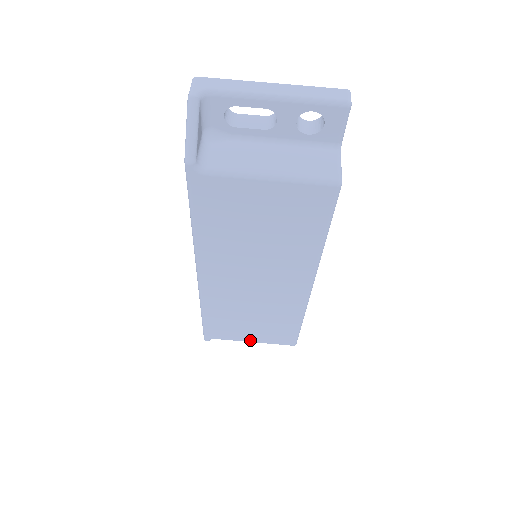
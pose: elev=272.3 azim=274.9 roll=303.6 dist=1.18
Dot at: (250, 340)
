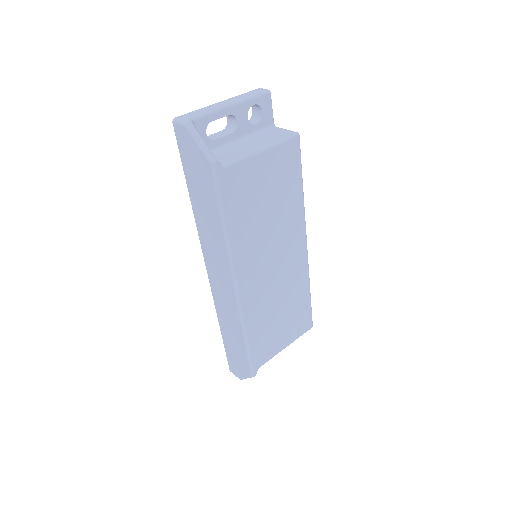
Dot at: (284, 346)
